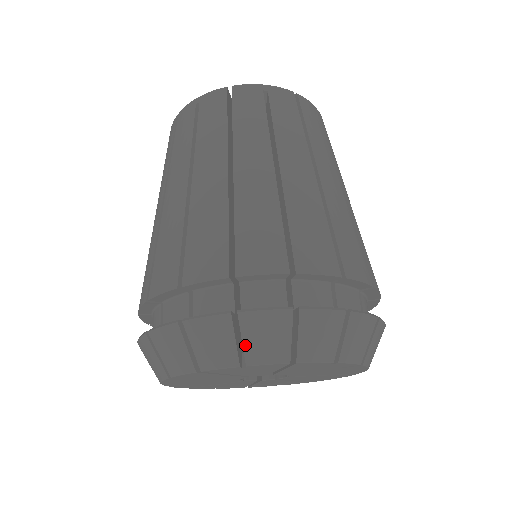
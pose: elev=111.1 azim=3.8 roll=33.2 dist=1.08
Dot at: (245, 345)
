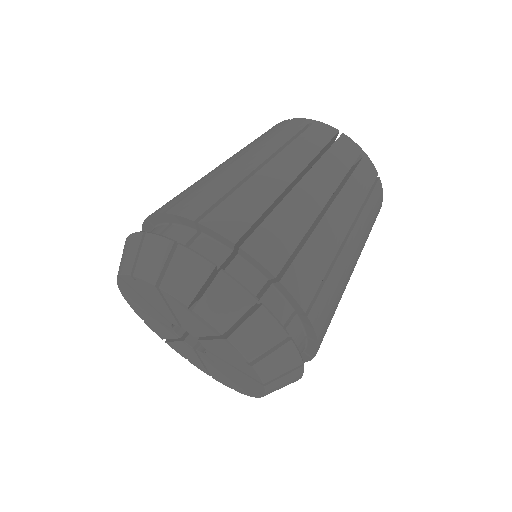
Dot at: (205, 296)
